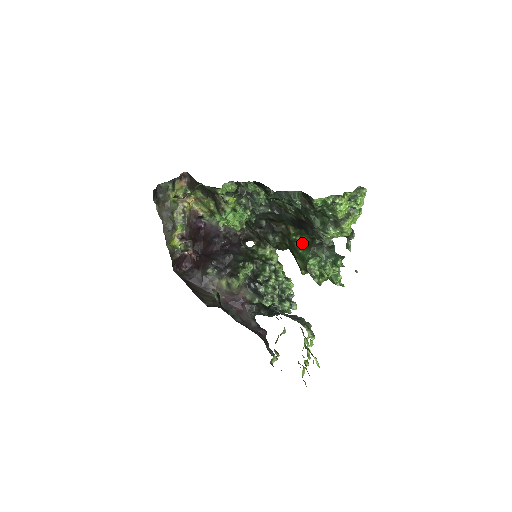
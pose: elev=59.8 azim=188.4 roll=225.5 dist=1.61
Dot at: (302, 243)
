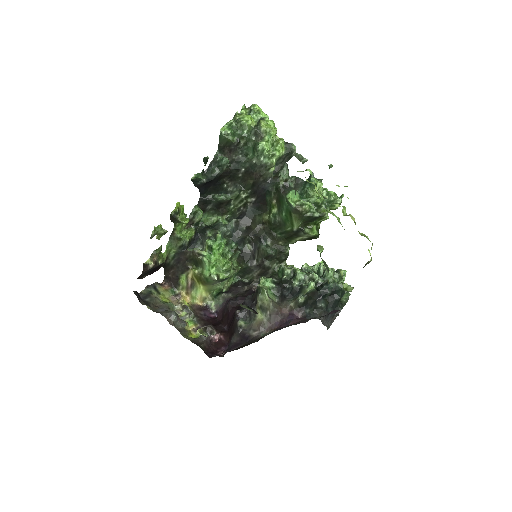
Dot at: (277, 207)
